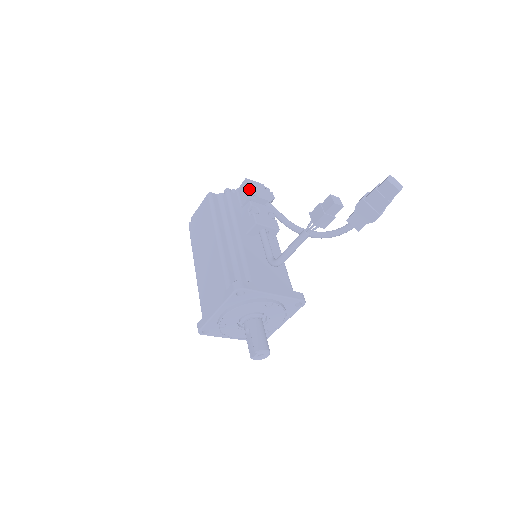
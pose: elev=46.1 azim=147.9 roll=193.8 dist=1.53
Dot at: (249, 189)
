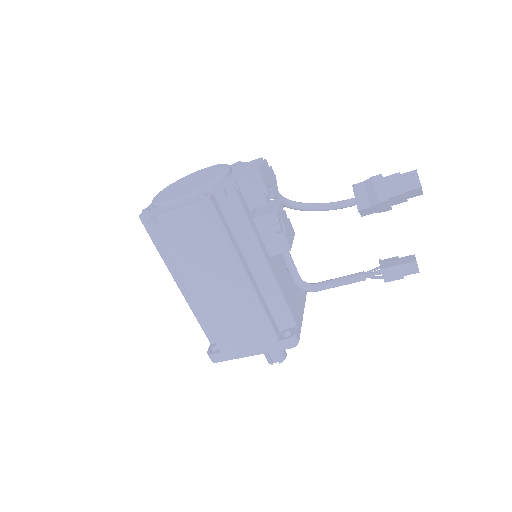
Dot at: (265, 189)
